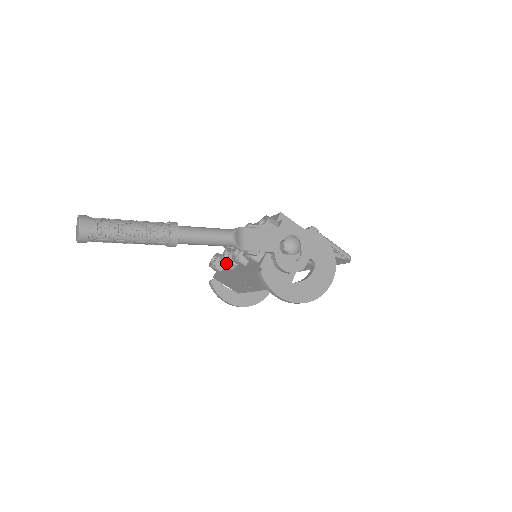
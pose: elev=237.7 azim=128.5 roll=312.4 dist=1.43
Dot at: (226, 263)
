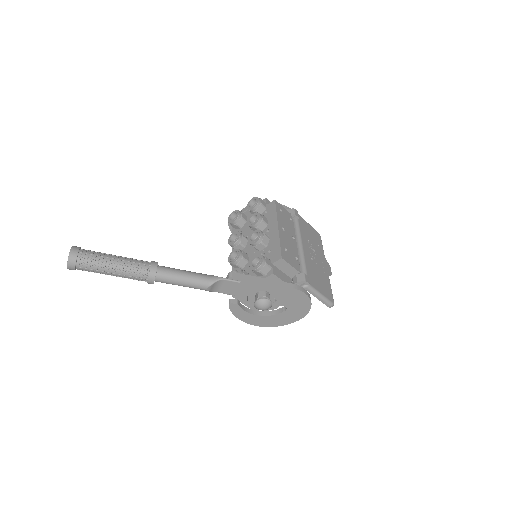
Dot at: (230, 245)
